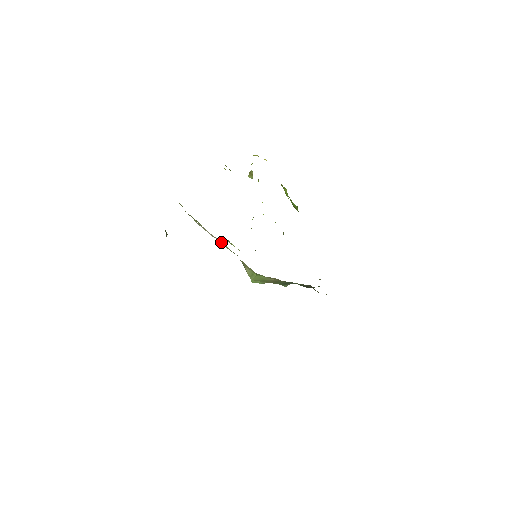
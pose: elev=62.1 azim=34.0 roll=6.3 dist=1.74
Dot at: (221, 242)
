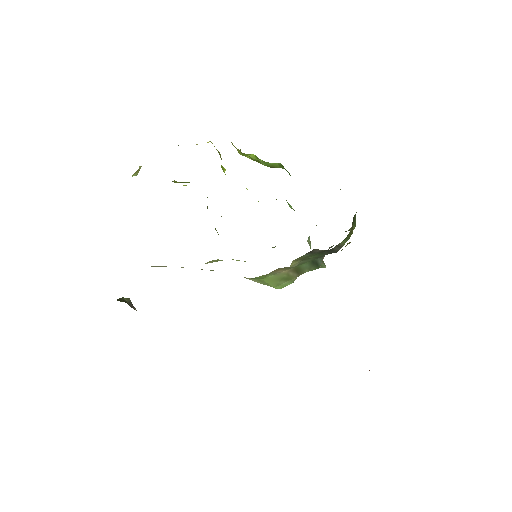
Dot at: occluded
